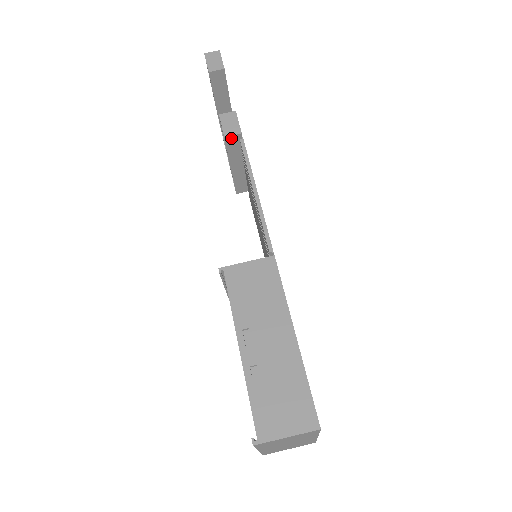
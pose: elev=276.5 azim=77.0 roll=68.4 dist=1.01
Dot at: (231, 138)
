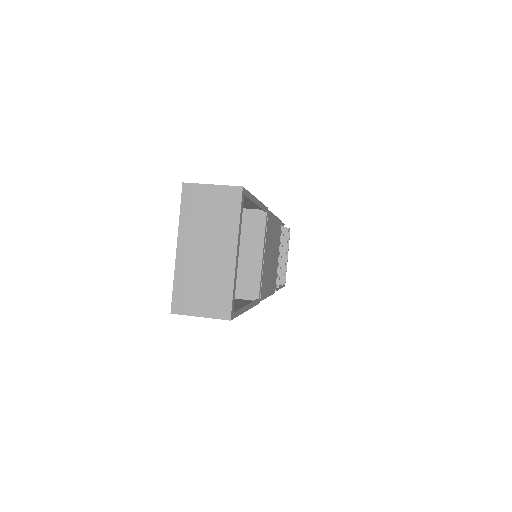
Dot at: occluded
